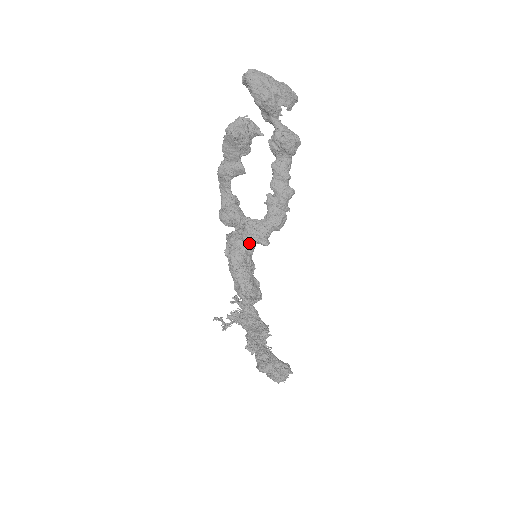
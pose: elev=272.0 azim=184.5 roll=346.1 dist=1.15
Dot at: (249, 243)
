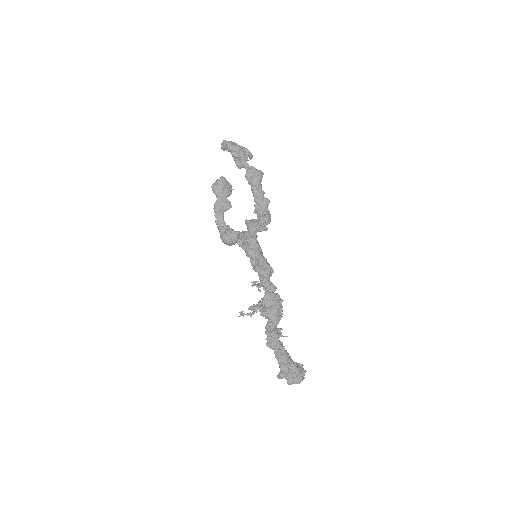
Dot at: (254, 233)
